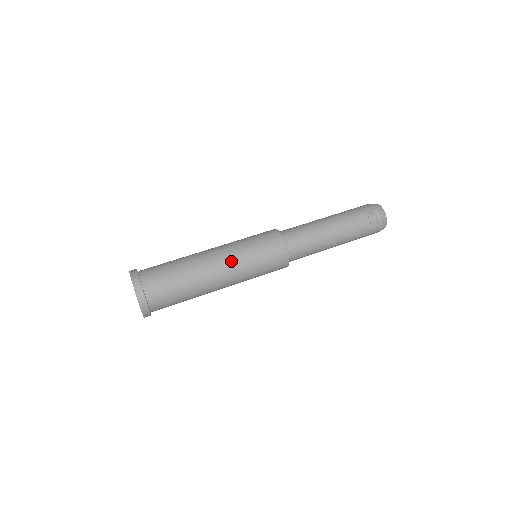
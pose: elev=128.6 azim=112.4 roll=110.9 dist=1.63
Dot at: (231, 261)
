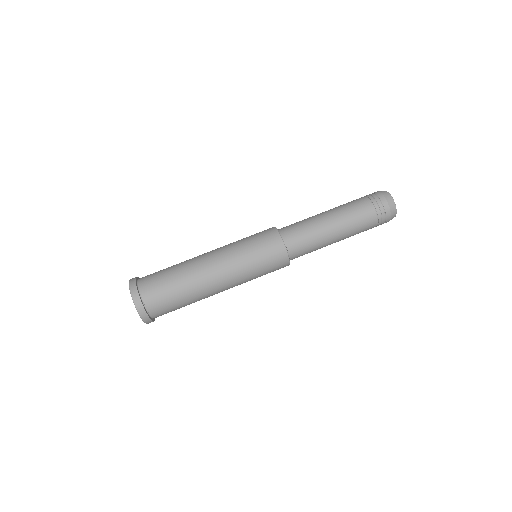
Dot at: (224, 257)
